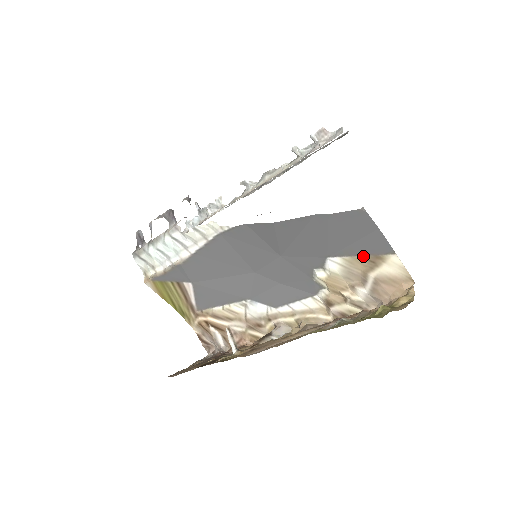
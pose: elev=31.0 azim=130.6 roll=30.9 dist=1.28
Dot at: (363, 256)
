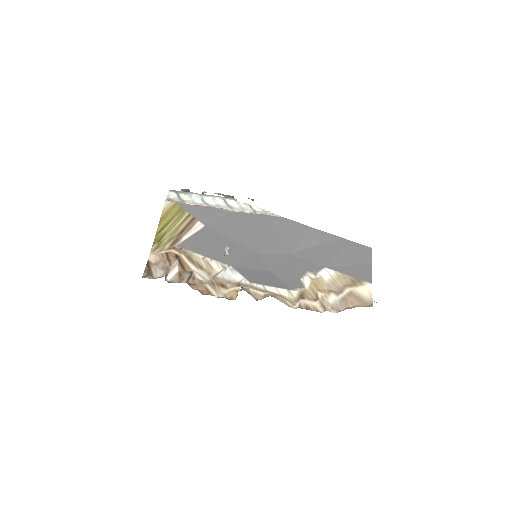
Dot at: (350, 276)
